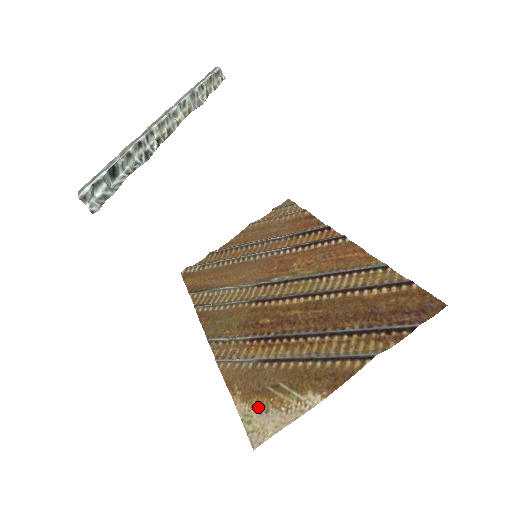
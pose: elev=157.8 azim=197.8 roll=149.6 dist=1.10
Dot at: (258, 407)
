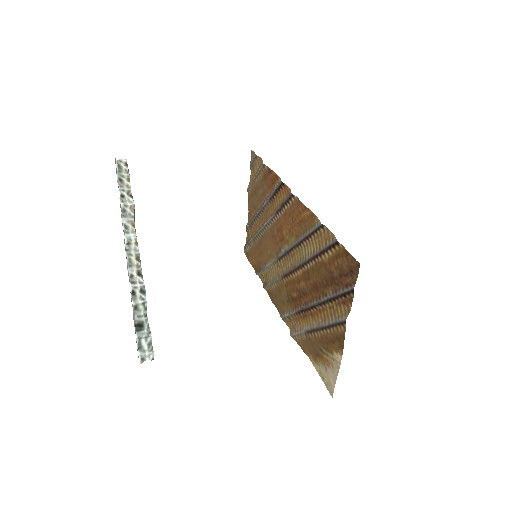
Dot at: (322, 366)
